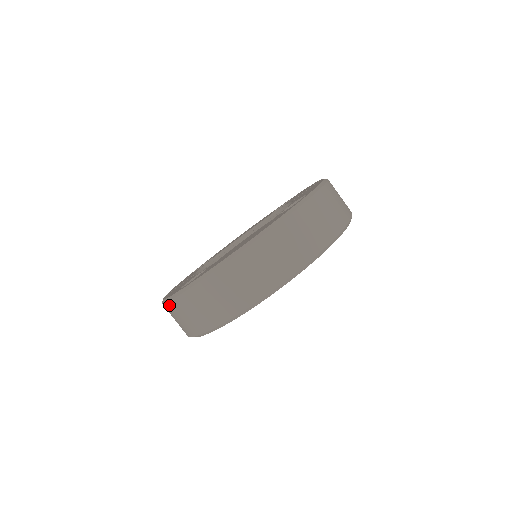
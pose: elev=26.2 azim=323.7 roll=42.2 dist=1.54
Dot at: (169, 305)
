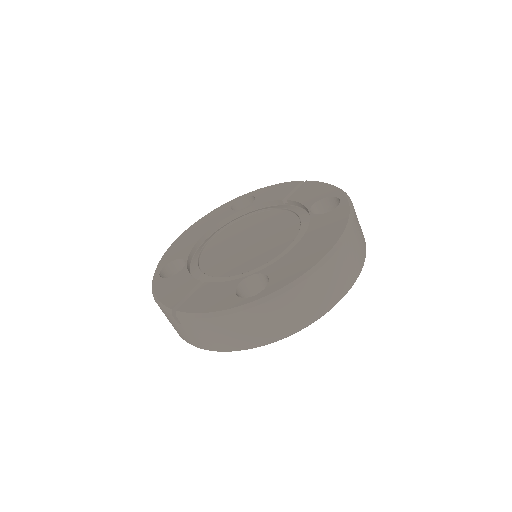
Dot at: (227, 318)
